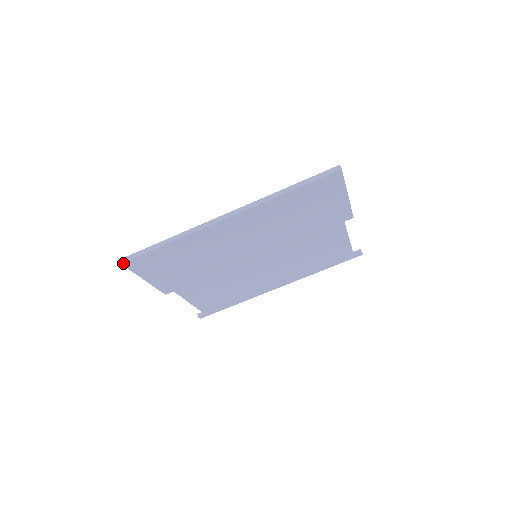
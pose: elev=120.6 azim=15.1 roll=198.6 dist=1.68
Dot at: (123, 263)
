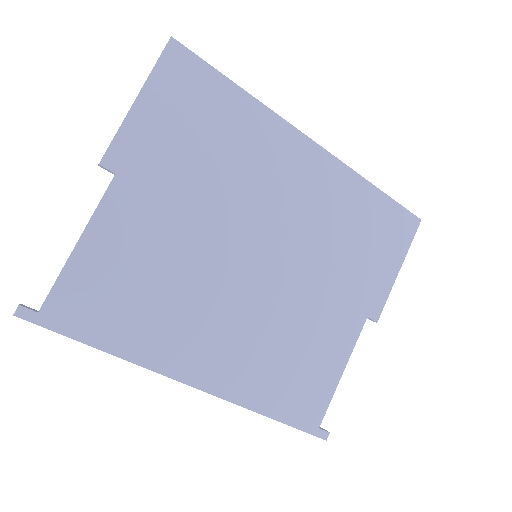
Dot at: (173, 40)
